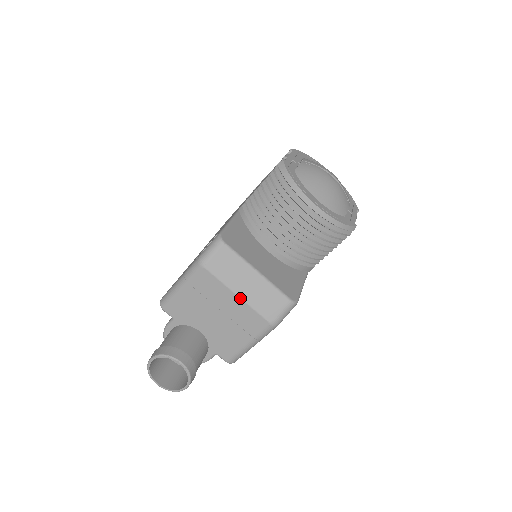
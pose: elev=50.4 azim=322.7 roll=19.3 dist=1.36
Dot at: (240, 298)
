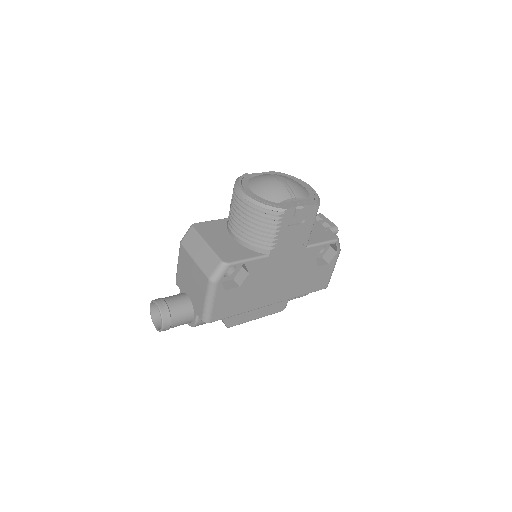
Dot at: (195, 262)
